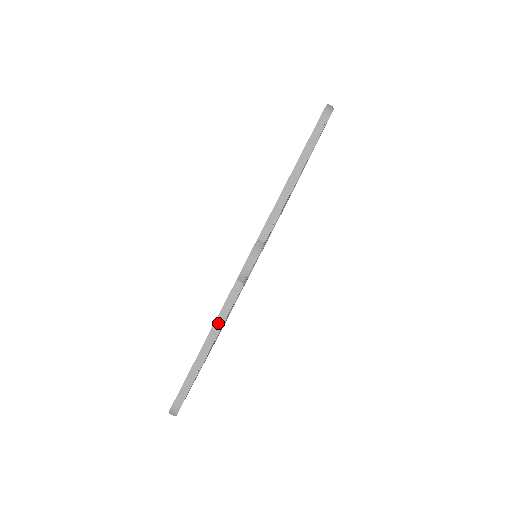
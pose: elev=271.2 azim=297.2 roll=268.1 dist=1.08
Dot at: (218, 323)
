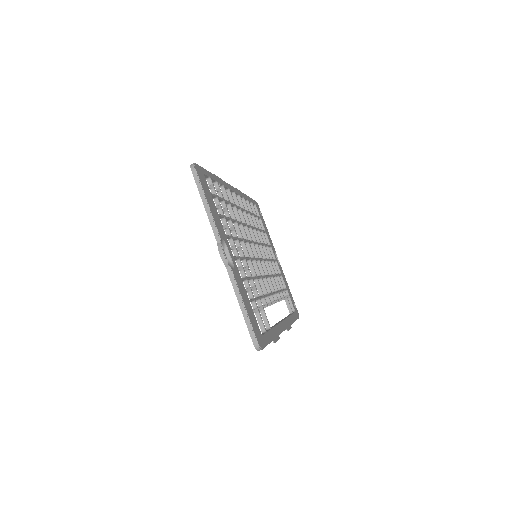
Dot at: (237, 292)
